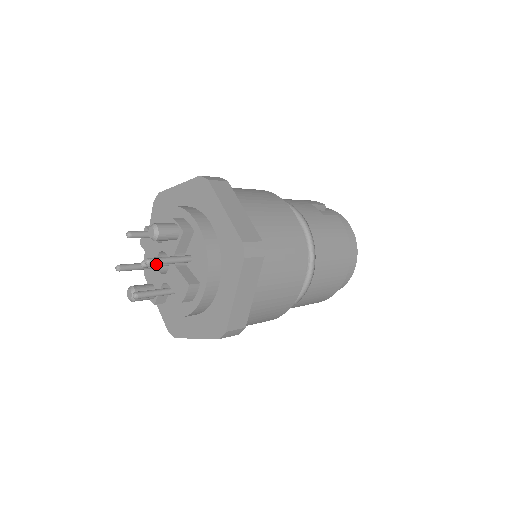
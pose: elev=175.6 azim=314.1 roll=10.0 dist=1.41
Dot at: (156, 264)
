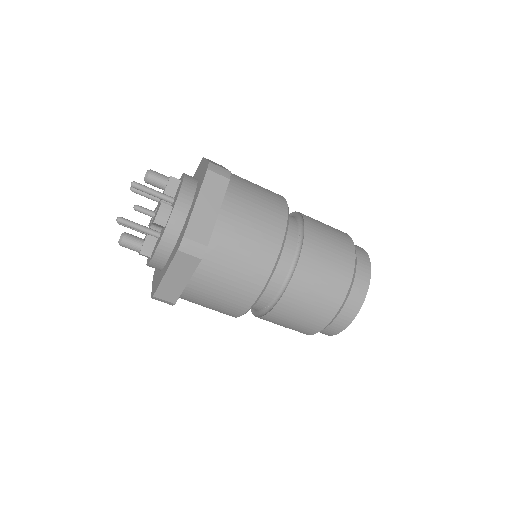
Dot at: (139, 188)
